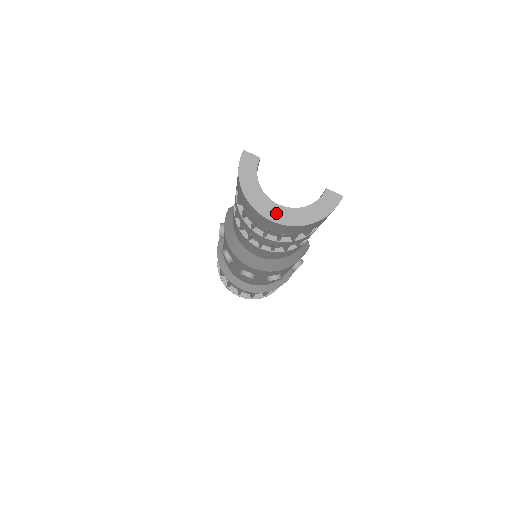
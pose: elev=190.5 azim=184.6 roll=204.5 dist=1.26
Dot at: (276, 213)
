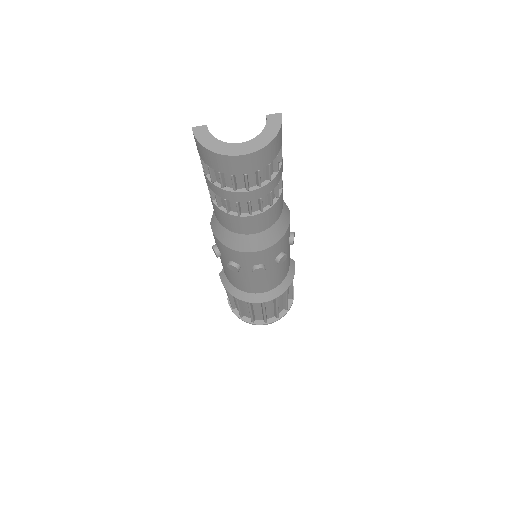
Dot at: (243, 149)
